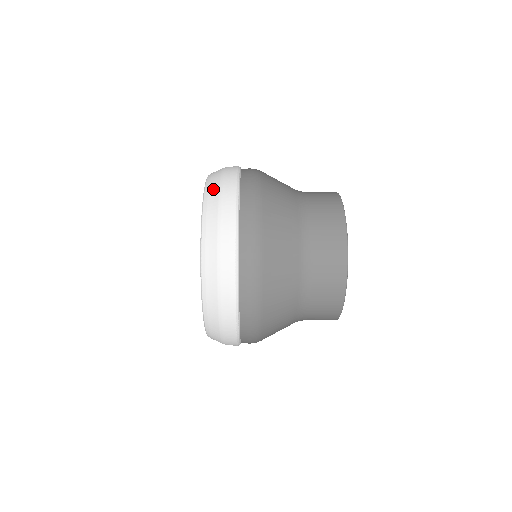
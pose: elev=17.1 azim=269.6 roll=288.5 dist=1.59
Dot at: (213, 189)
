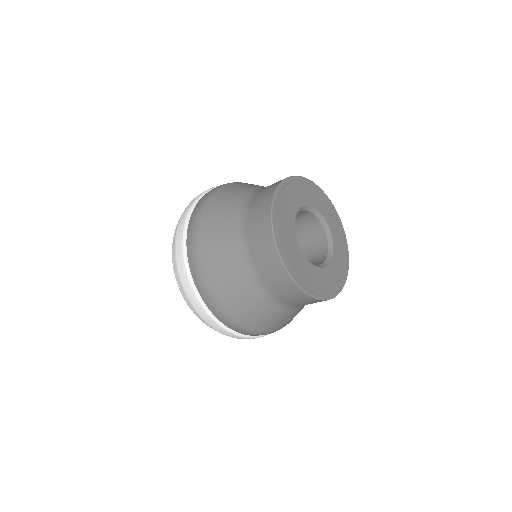
Dot at: occluded
